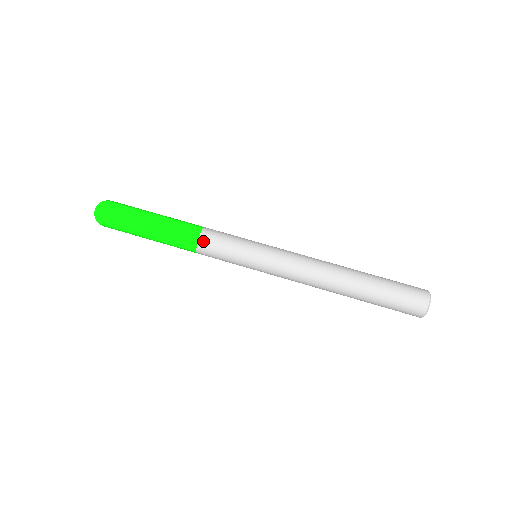
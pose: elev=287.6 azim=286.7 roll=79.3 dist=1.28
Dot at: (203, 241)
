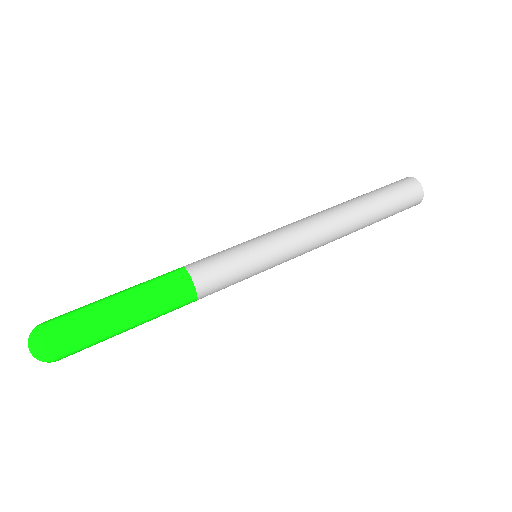
Dot at: (194, 269)
